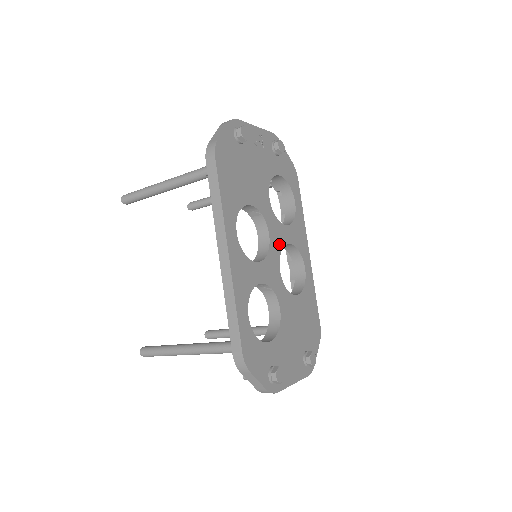
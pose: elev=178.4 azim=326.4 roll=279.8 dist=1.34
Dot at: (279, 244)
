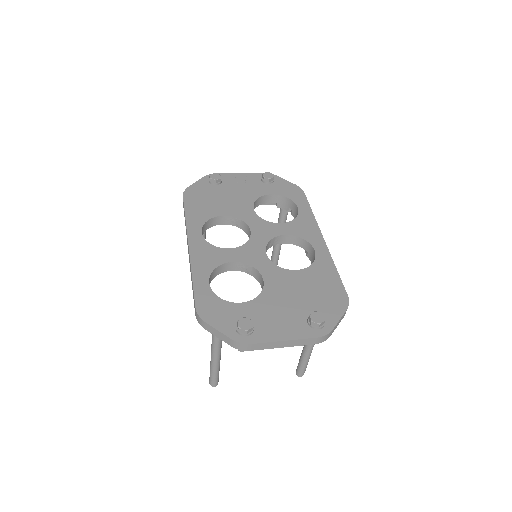
Dot at: (267, 236)
